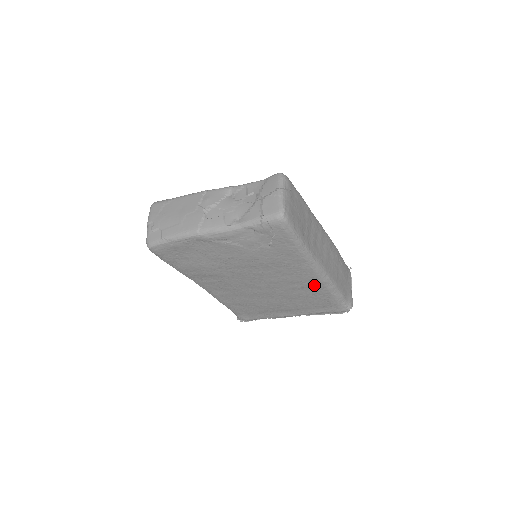
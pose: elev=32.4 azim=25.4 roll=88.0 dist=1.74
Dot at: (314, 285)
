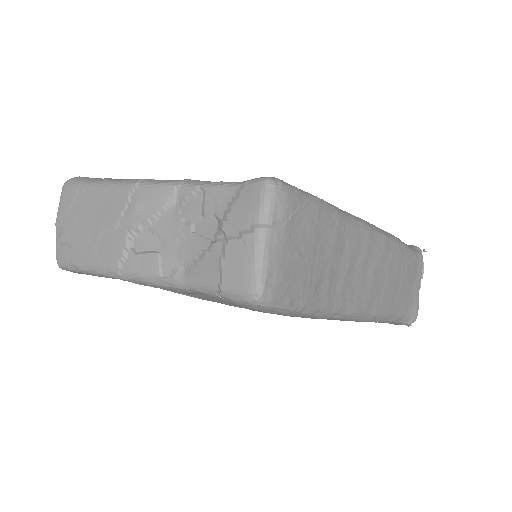
Dot at: occluded
